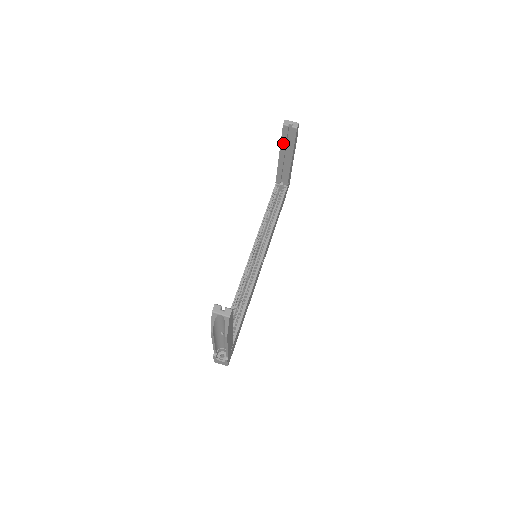
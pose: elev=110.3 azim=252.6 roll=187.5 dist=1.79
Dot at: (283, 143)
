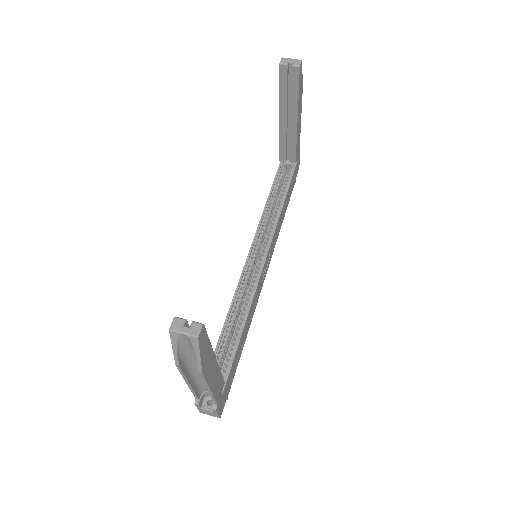
Dot at: (283, 95)
